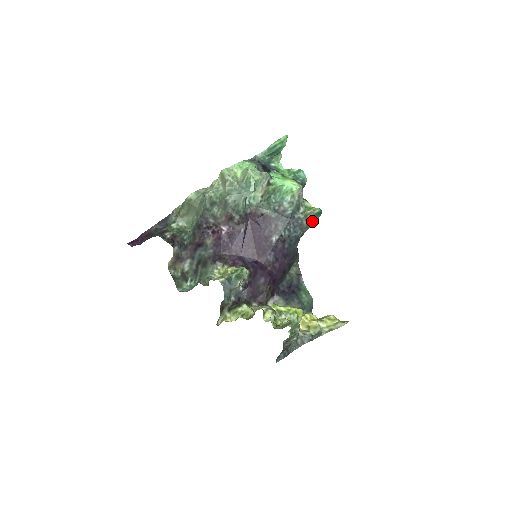
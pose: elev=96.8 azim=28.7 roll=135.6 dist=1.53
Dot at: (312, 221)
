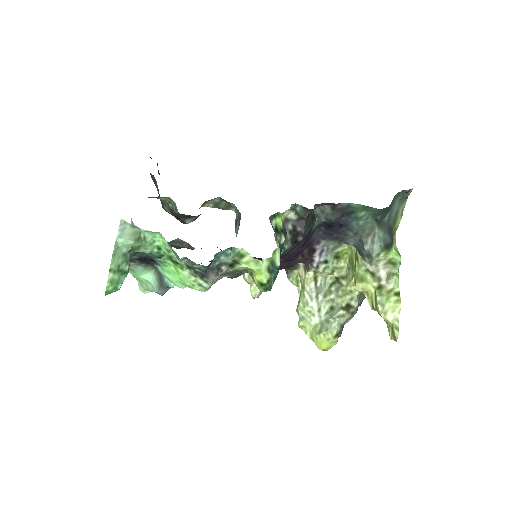
Dot at: occluded
